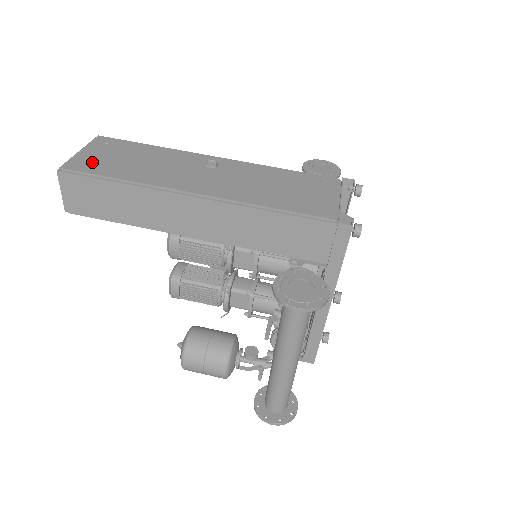
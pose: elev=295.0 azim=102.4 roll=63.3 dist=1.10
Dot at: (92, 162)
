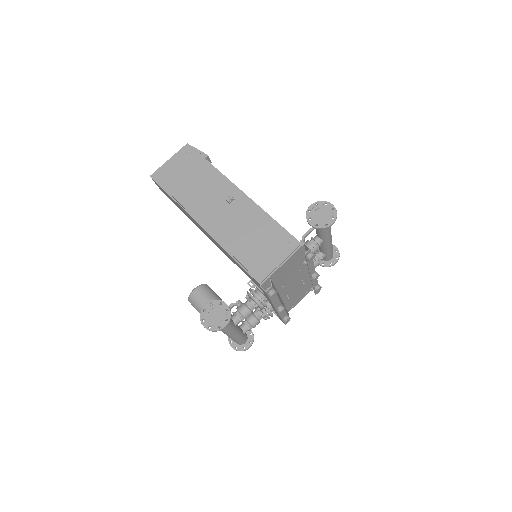
Dot at: (168, 174)
